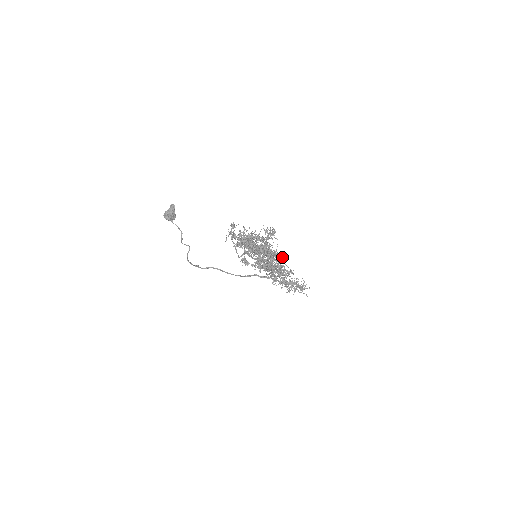
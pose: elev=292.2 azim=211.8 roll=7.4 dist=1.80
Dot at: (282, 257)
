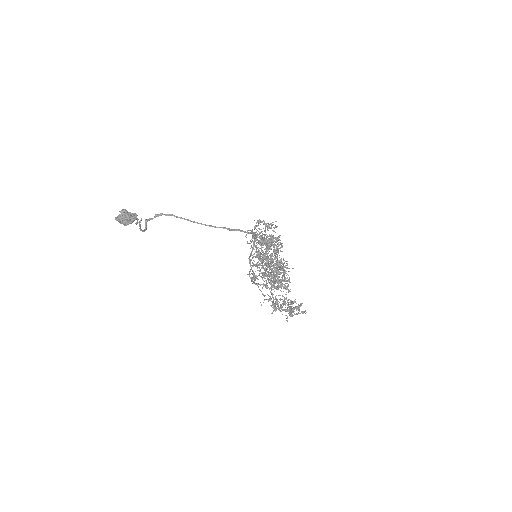
Dot at: occluded
